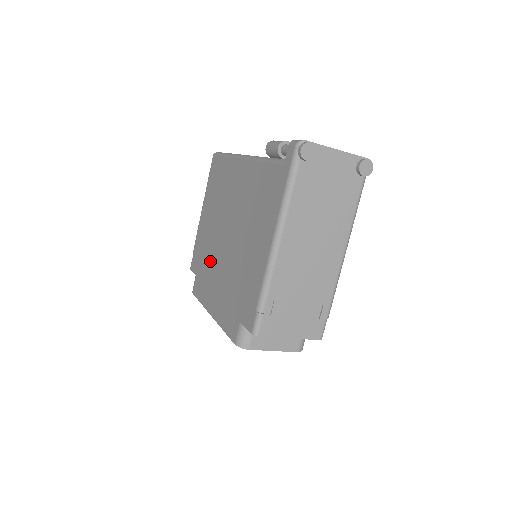
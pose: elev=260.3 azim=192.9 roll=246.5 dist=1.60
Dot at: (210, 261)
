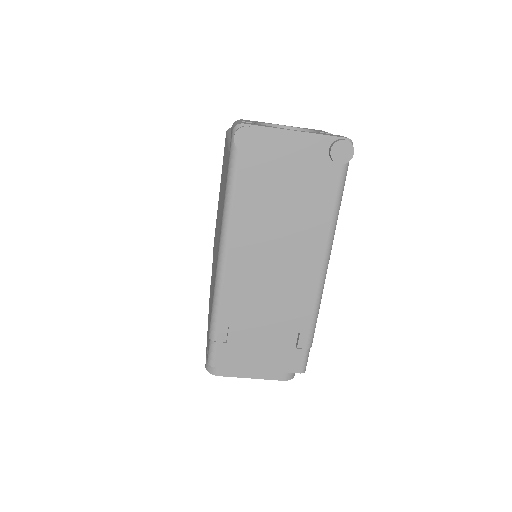
Dot at: occluded
